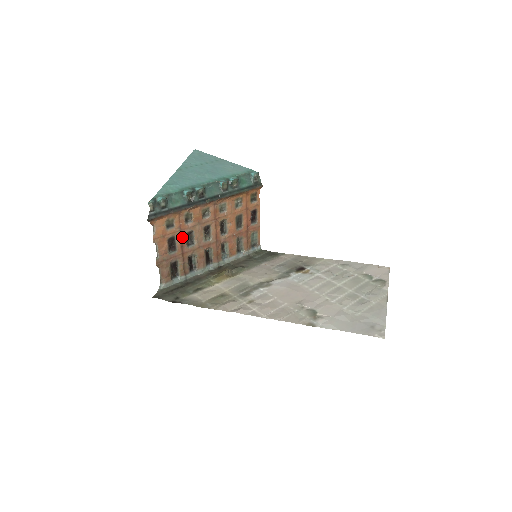
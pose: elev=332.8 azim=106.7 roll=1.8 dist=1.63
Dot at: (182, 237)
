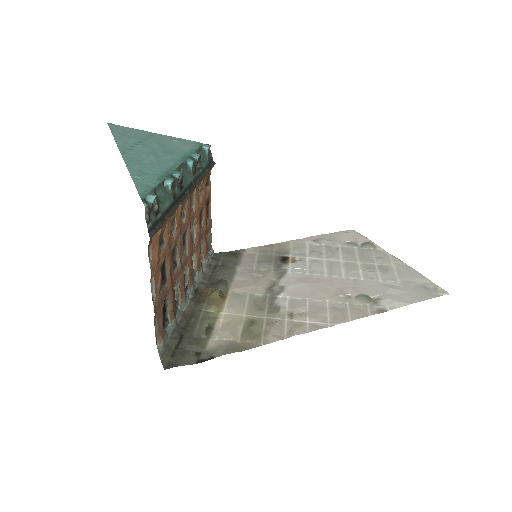
Dot at: (170, 258)
